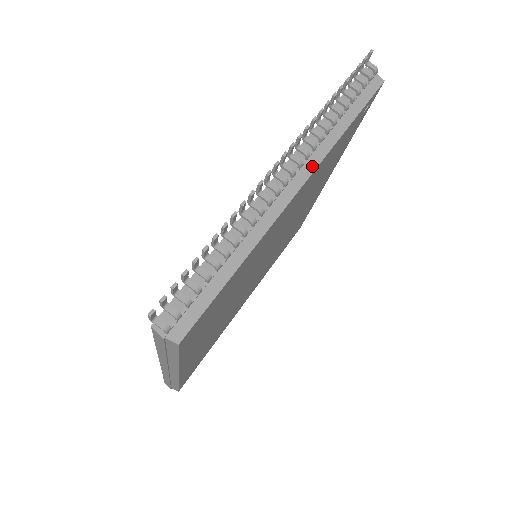
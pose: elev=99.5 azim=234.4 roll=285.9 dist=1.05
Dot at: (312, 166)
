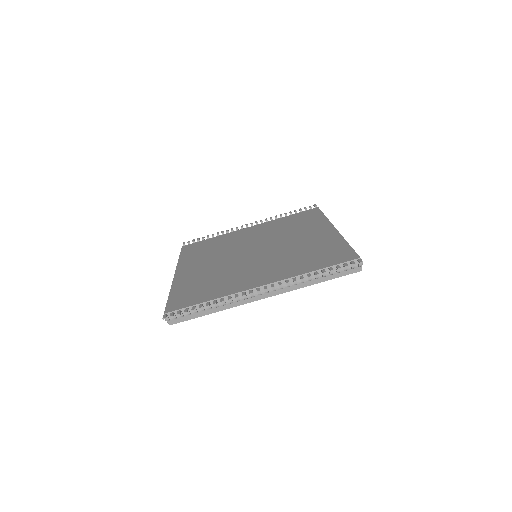
Dot at: (281, 292)
